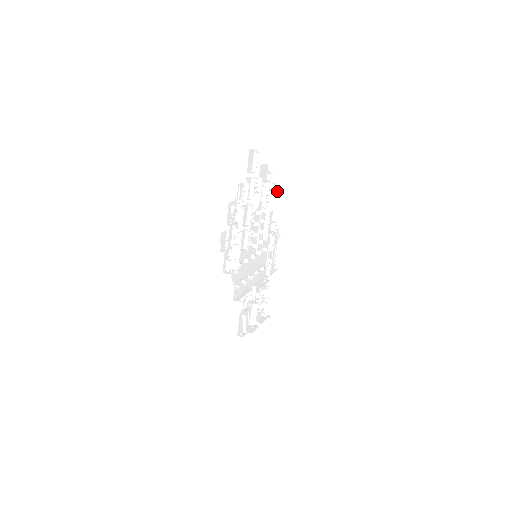
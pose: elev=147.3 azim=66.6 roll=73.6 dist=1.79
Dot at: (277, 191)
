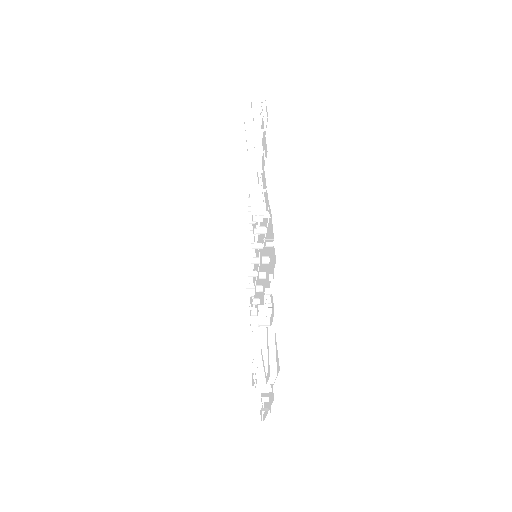
Dot at: (244, 219)
